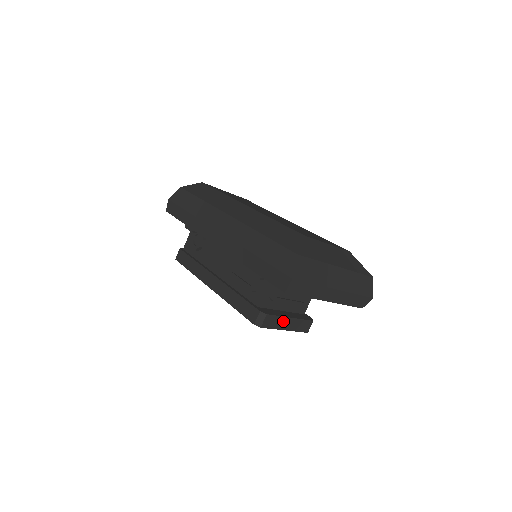
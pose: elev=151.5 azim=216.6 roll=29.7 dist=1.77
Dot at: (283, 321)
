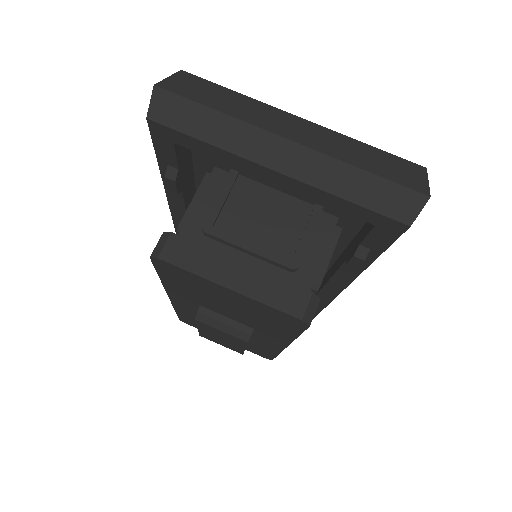
Dot at: (219, 263)
